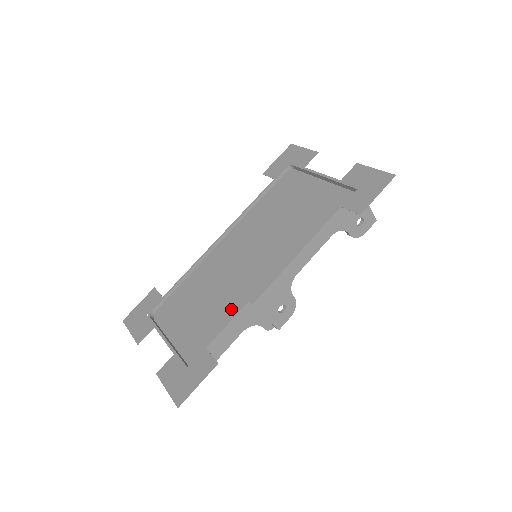
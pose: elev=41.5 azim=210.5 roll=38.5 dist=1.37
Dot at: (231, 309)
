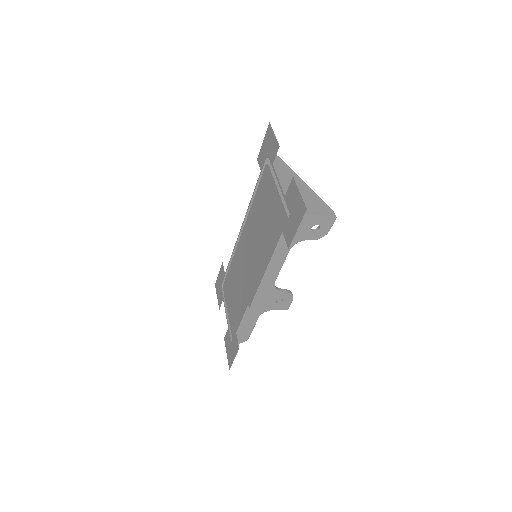
Dot at: (243, 306)
